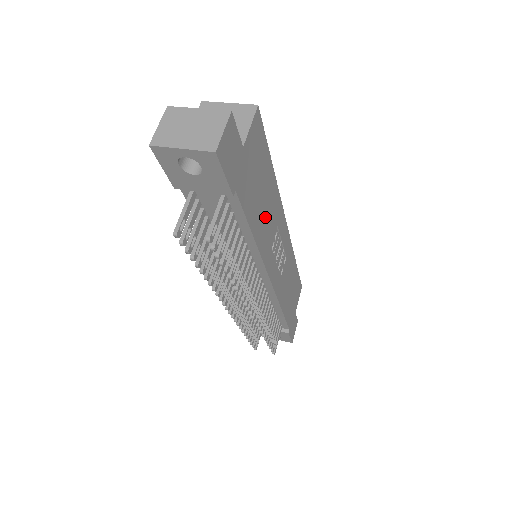
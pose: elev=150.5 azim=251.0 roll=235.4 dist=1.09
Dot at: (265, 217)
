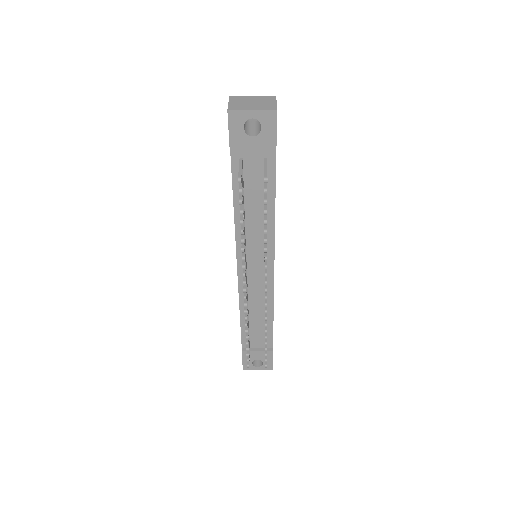
Dot at: occluded
